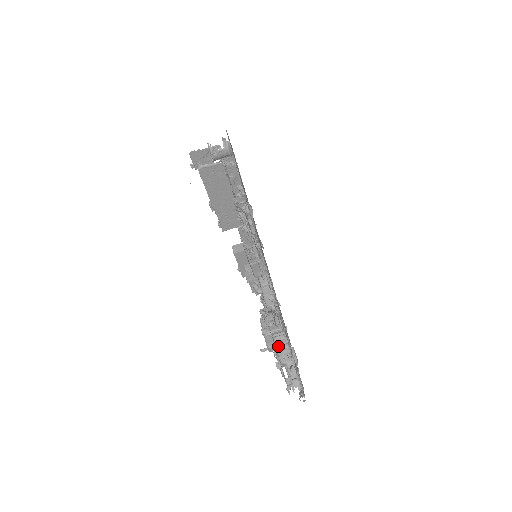
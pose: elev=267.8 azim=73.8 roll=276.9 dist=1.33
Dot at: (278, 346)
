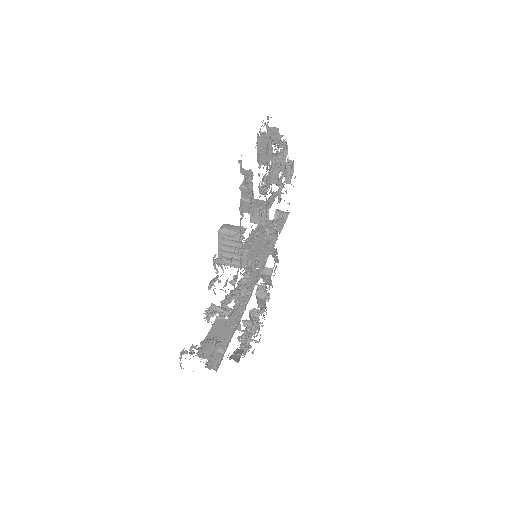
Dot at: occluded
